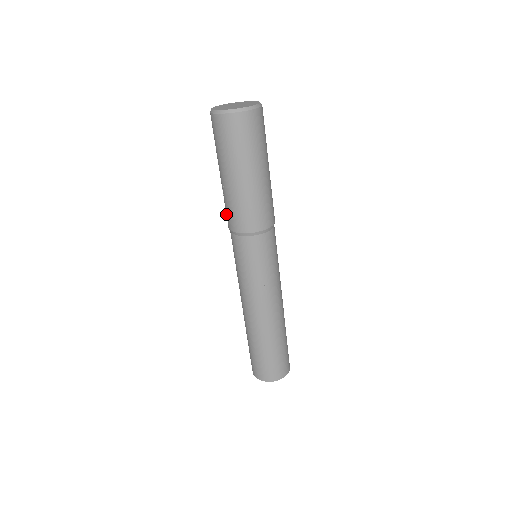
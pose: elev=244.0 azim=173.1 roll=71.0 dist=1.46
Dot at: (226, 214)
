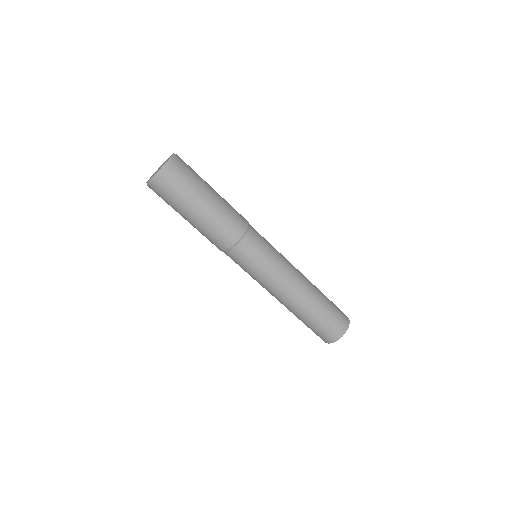
Dot at: occluded
